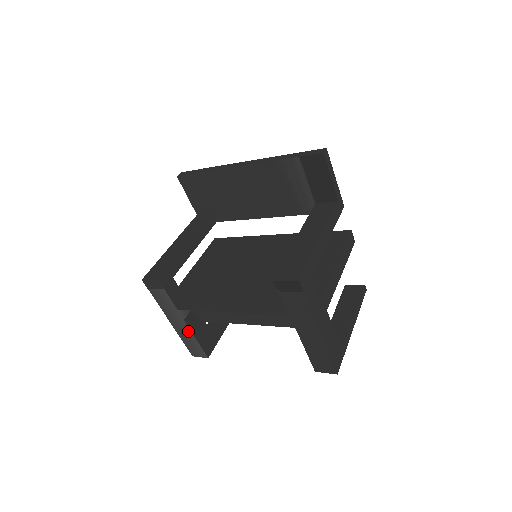
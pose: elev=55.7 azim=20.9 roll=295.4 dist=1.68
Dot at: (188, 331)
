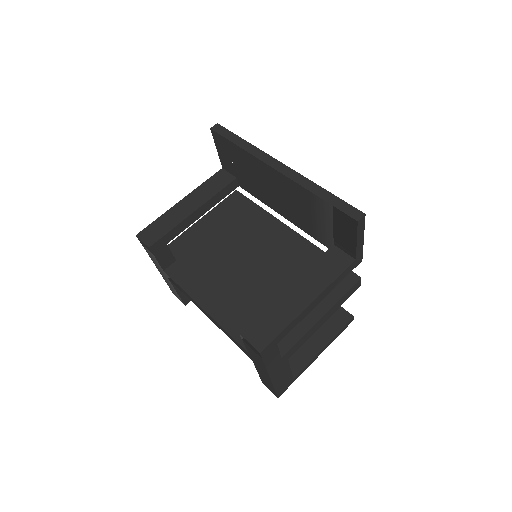
Dot at: (171, 284)
